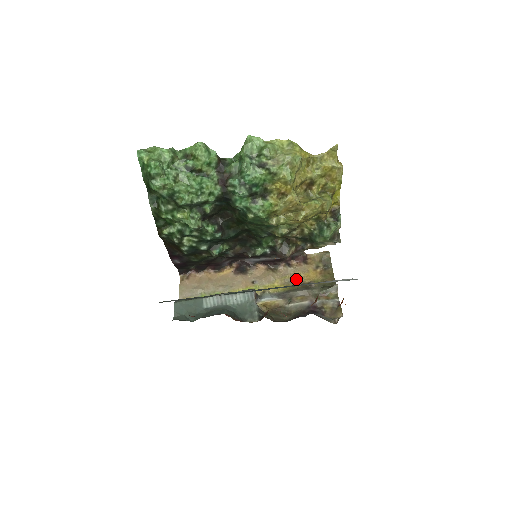
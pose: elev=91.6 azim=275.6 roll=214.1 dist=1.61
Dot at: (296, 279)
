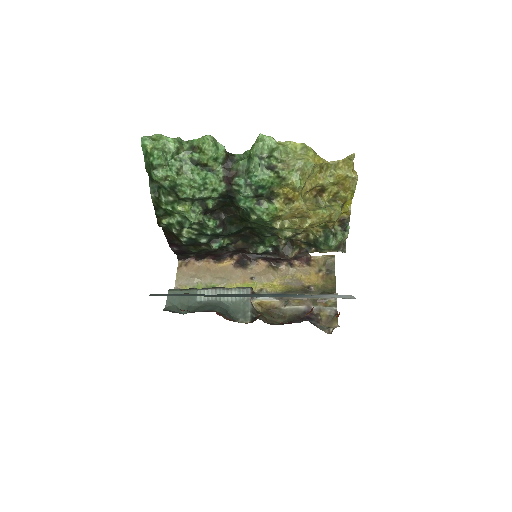
Dot at: (296, 280)
